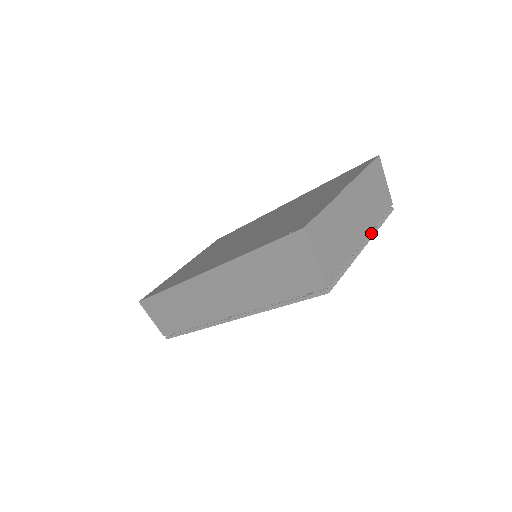
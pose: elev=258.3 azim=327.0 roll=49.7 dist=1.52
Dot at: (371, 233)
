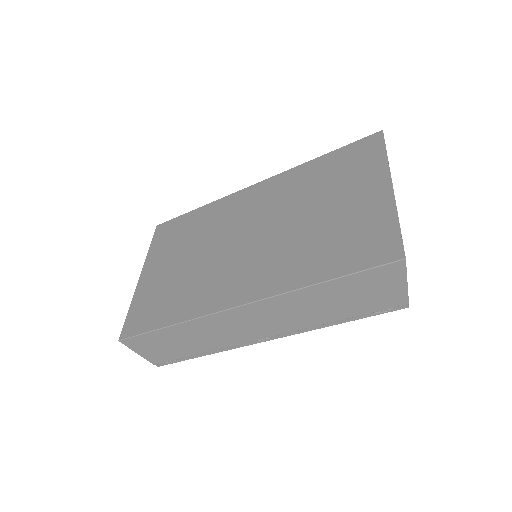
Dot at: occluded
